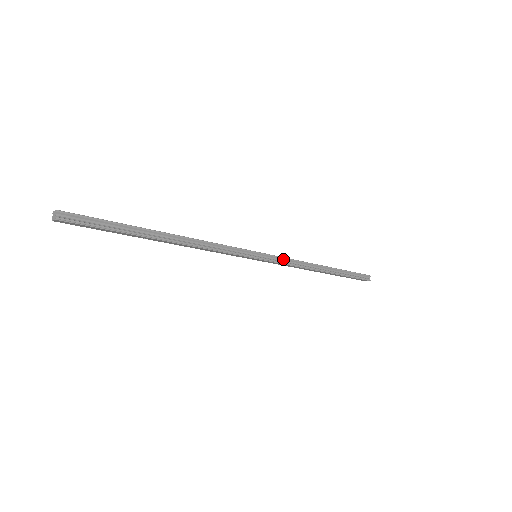
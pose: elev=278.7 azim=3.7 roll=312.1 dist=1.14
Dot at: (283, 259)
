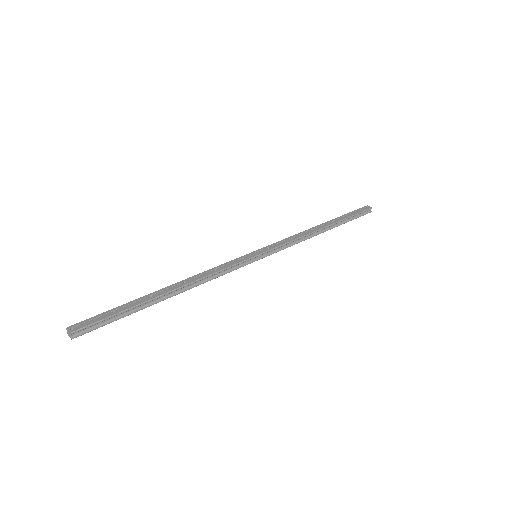
Dot at: (283, 246)
